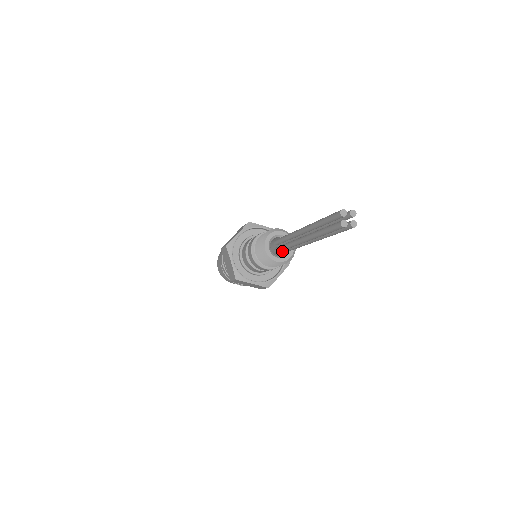
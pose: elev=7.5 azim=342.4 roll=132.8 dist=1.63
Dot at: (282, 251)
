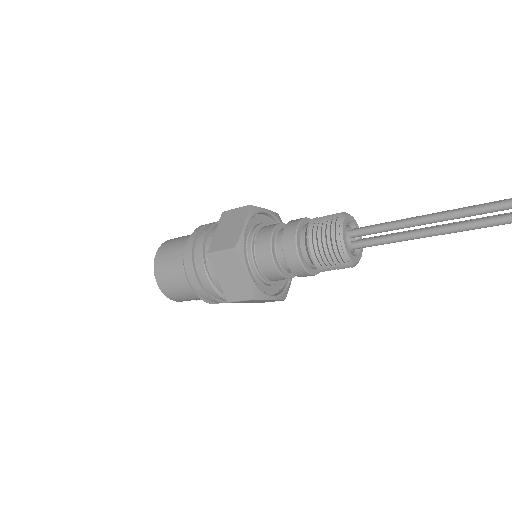
Dot at: occluded
